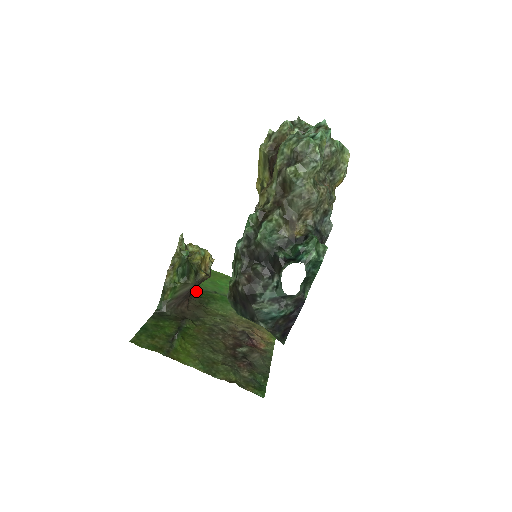
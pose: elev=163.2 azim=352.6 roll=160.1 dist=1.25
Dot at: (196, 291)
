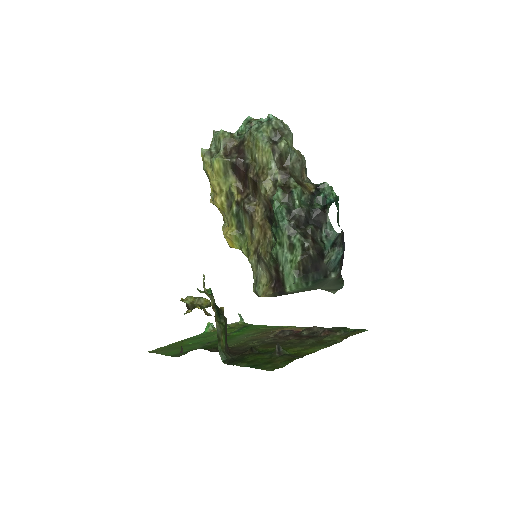
Dot at: occluded
